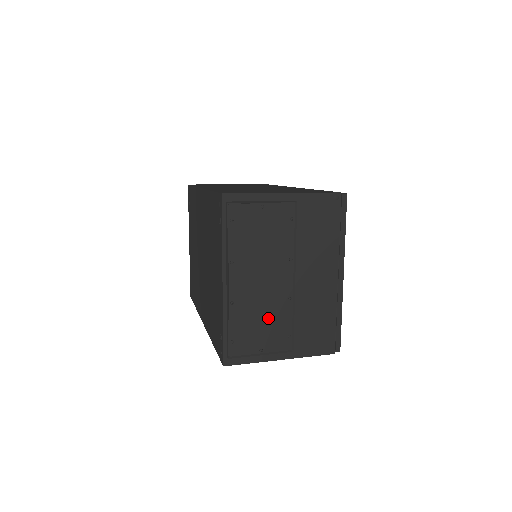
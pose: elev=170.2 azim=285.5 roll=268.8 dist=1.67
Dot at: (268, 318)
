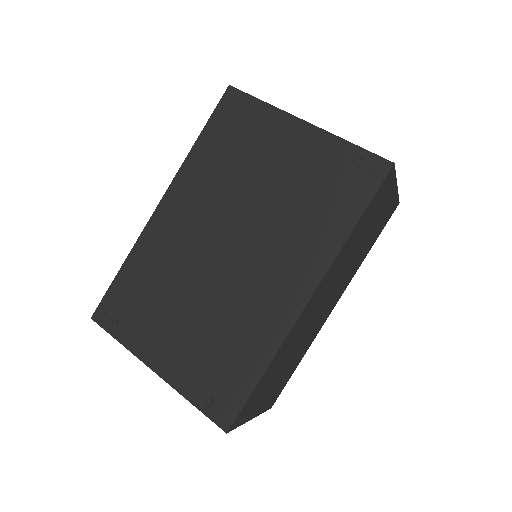
Dot at: occluded
